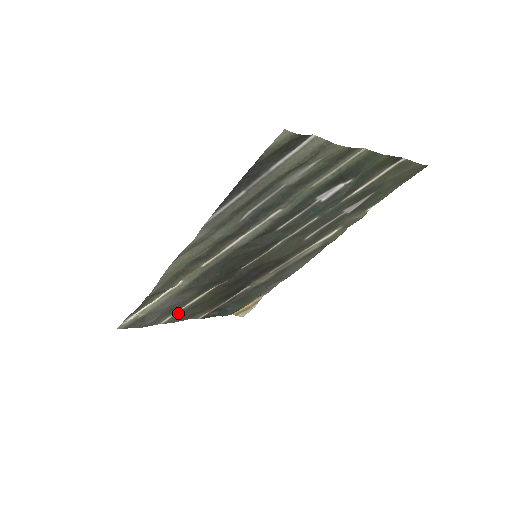
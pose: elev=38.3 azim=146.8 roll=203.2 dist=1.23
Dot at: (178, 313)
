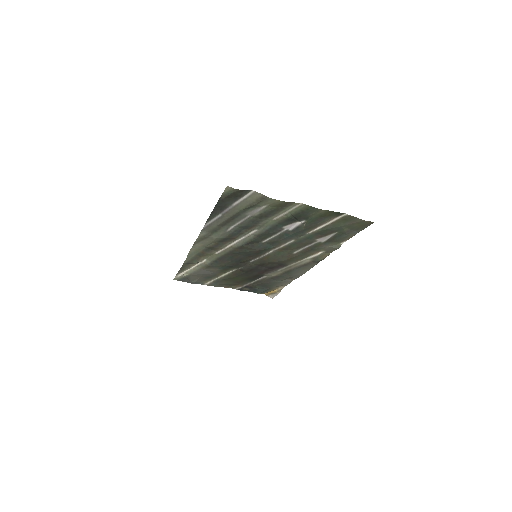
Dot at: (215, 281)
